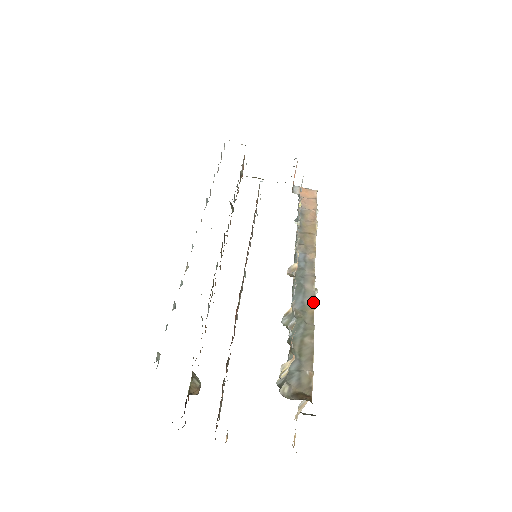
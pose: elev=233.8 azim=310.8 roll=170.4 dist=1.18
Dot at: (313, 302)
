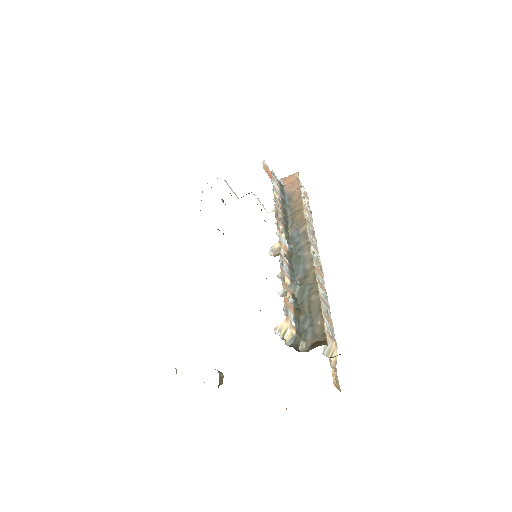
Dot at: (312, 264)
